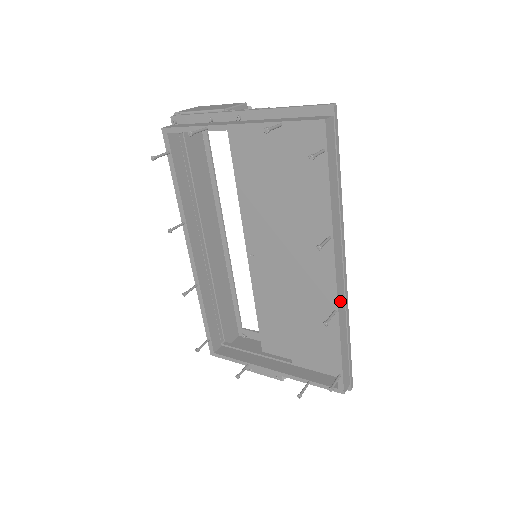
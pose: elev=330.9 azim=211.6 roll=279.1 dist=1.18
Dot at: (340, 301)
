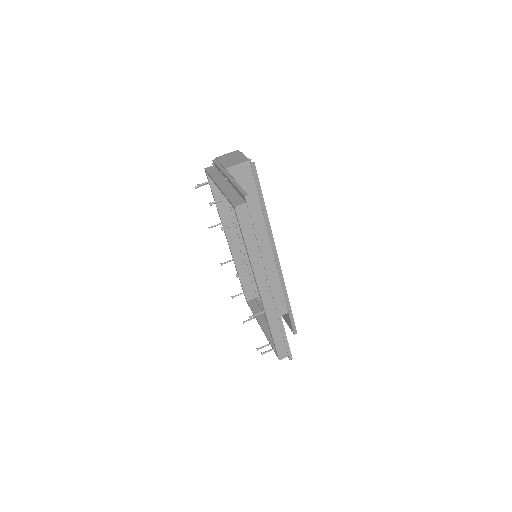
Dot at: (268, 307)
